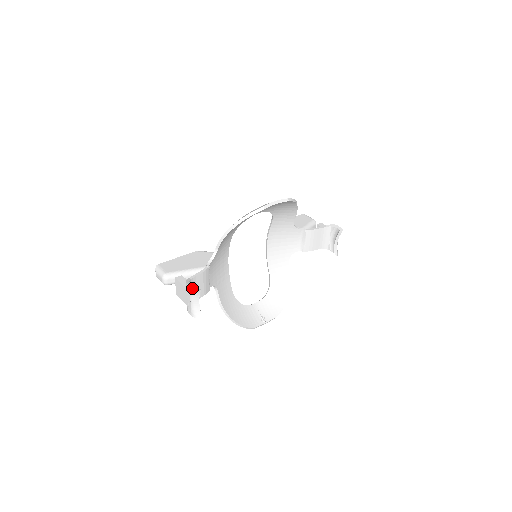
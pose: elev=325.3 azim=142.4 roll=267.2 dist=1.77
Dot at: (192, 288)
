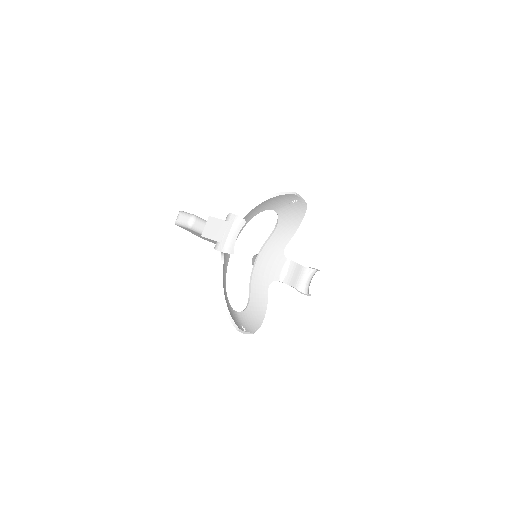
Dot at: (239, 216)
